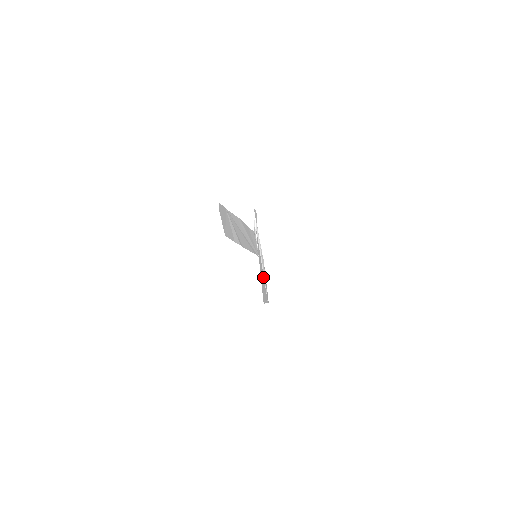
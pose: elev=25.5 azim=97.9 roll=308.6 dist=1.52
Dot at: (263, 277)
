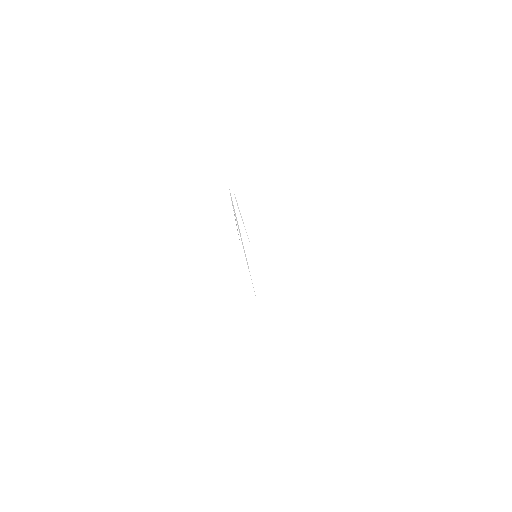
Dot at: occluded
